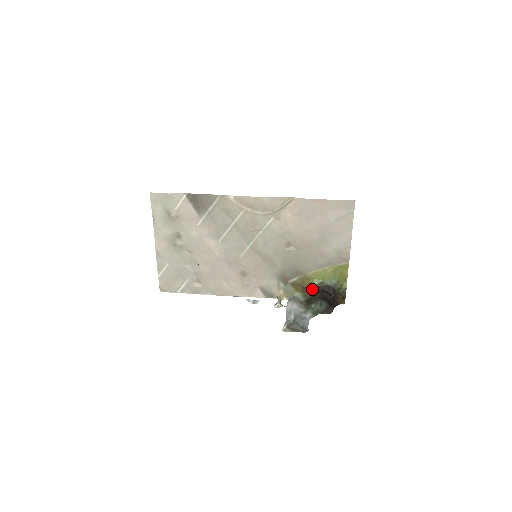
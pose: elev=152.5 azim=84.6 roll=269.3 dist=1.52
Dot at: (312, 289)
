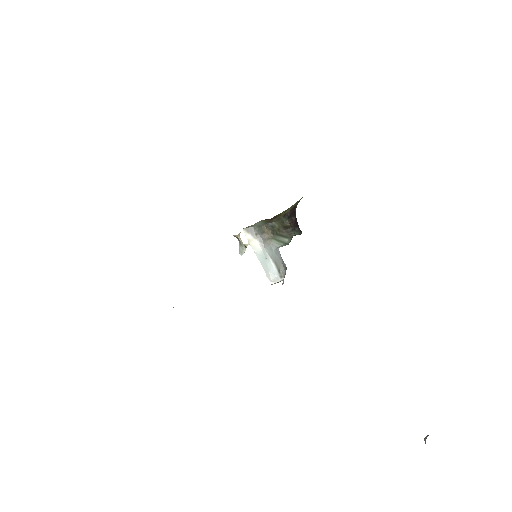
Dot at: (279, 217)
